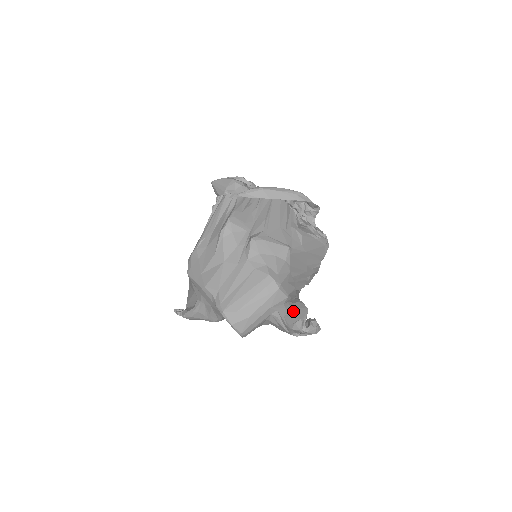
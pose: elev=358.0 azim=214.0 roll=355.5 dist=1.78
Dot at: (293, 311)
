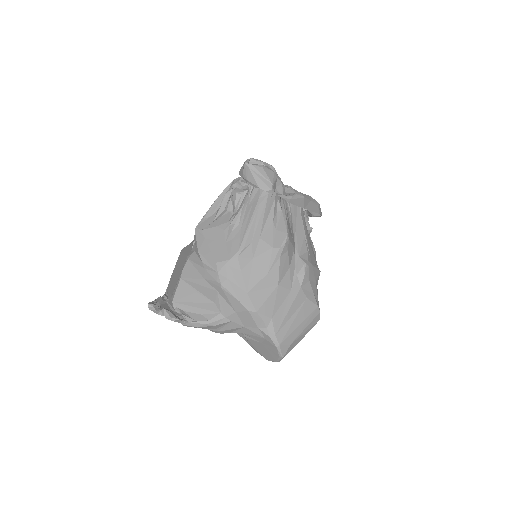
Dot at: occluded
